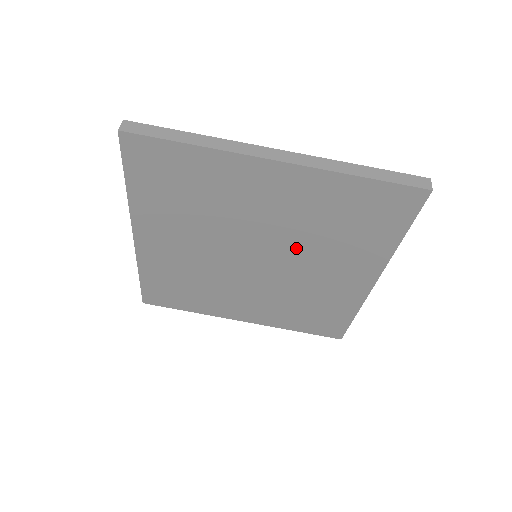
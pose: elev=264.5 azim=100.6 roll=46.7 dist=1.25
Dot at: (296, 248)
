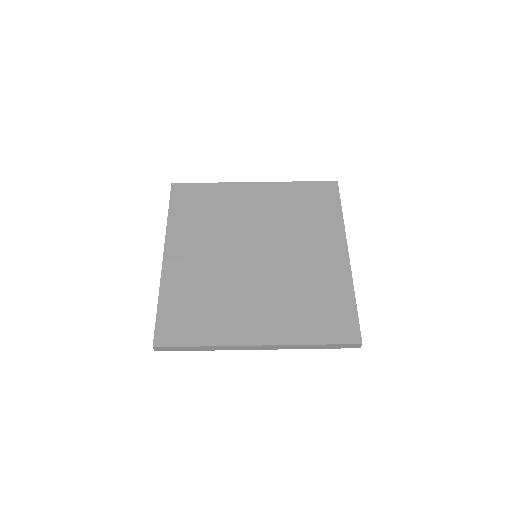
Dot at: (282, 236)
